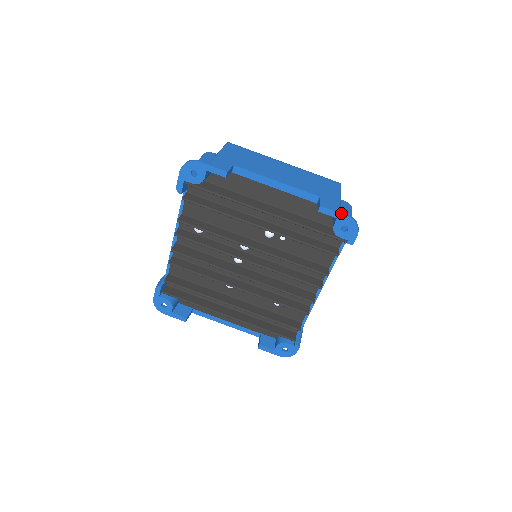
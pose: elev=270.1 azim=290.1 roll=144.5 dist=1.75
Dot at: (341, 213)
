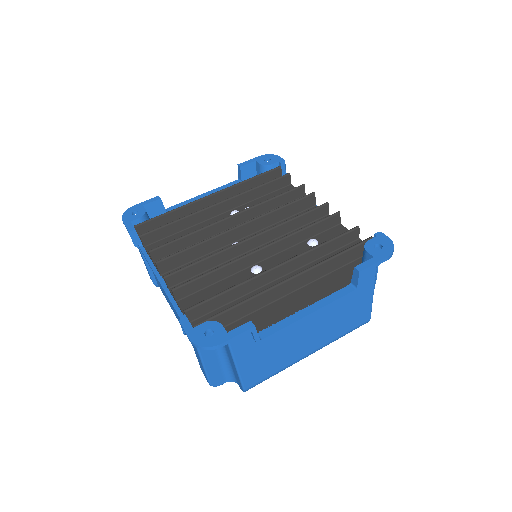
Dot at: (254, 158)
